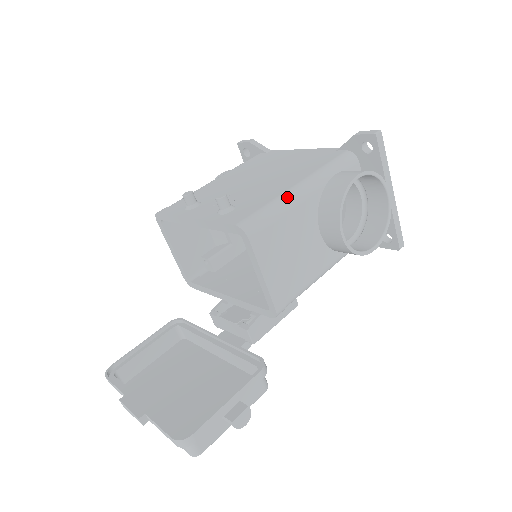
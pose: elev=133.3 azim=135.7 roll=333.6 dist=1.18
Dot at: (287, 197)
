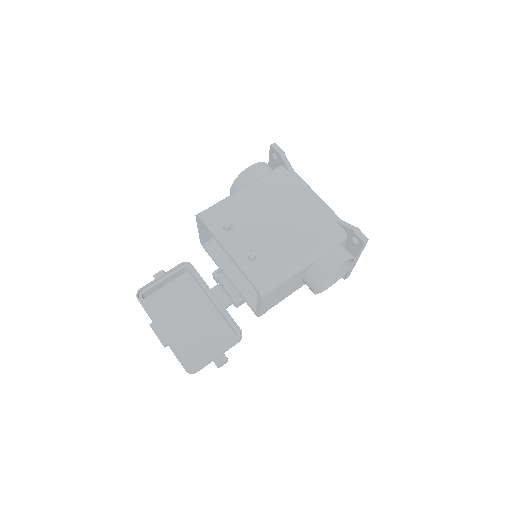
Dot at: (293, 269)
